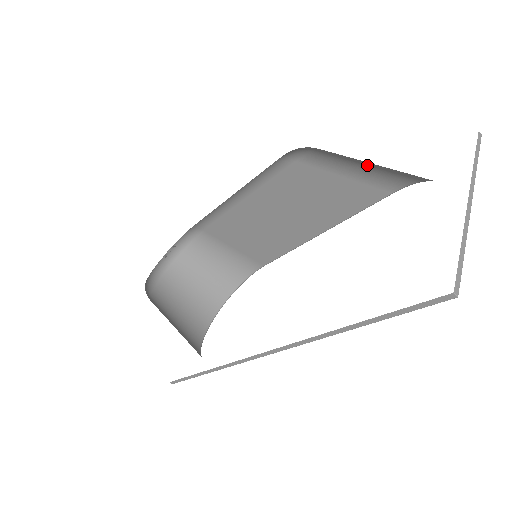
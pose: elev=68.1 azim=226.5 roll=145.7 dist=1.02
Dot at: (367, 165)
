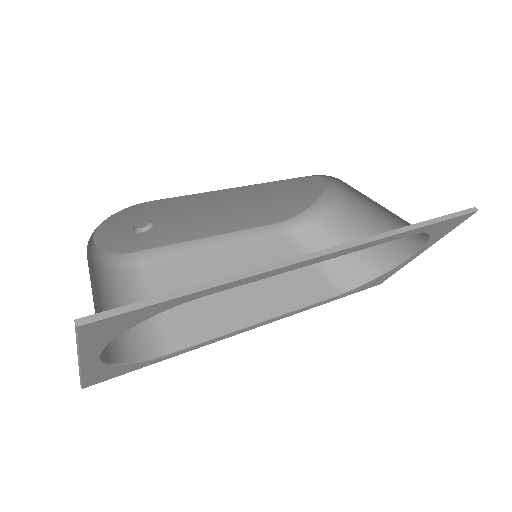
Dot at: occluded
